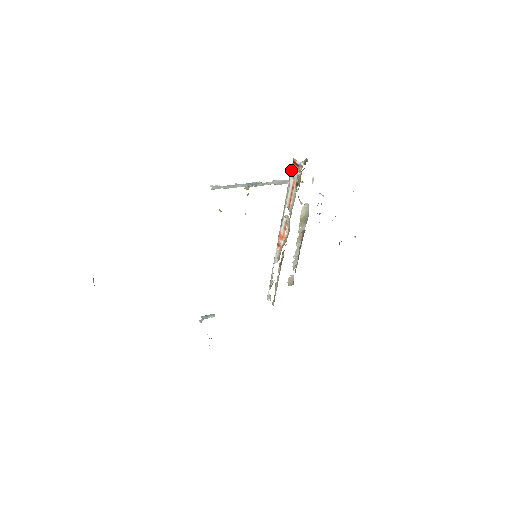
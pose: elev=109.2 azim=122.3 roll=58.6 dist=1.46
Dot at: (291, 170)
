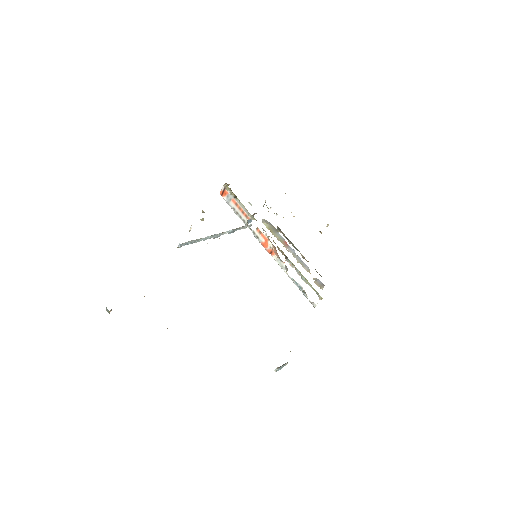
Dot at: (226, 201)
